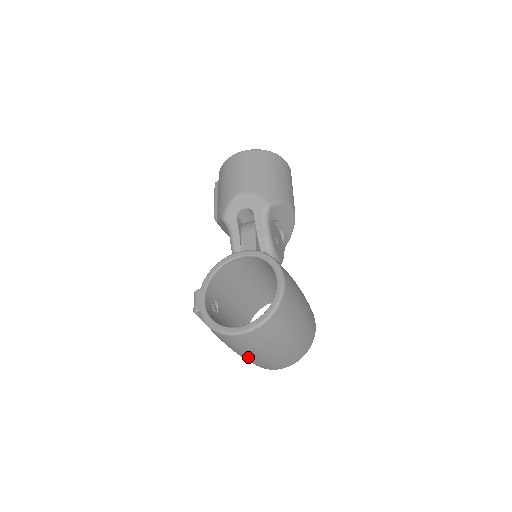
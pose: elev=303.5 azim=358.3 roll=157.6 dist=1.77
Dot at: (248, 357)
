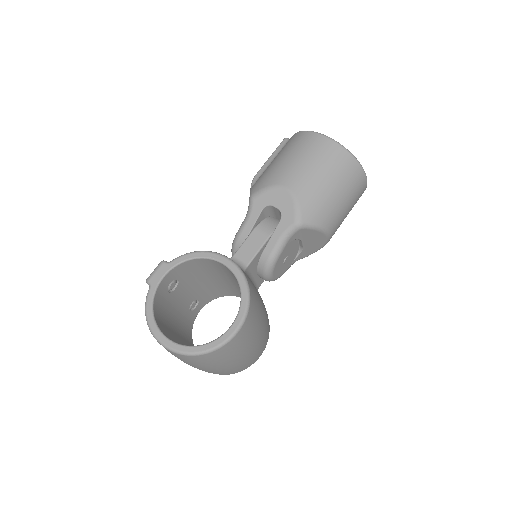
Dot at: occluded
